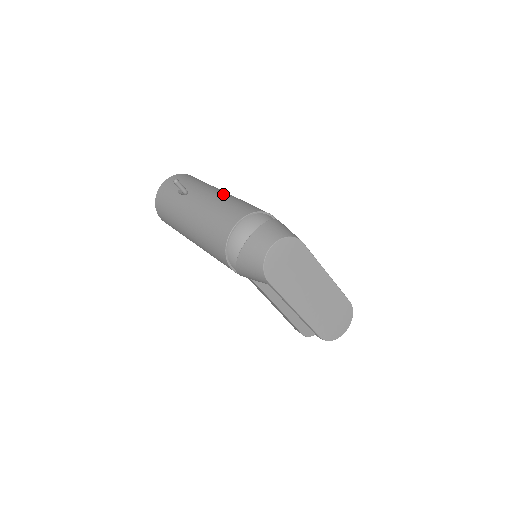
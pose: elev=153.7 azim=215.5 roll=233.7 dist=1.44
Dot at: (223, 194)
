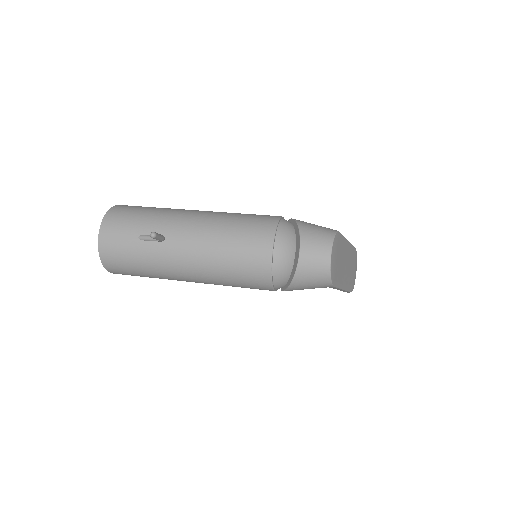
Dot at: (207, 218)
